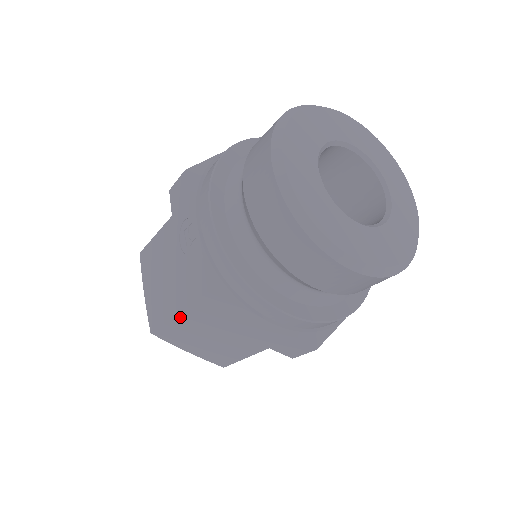
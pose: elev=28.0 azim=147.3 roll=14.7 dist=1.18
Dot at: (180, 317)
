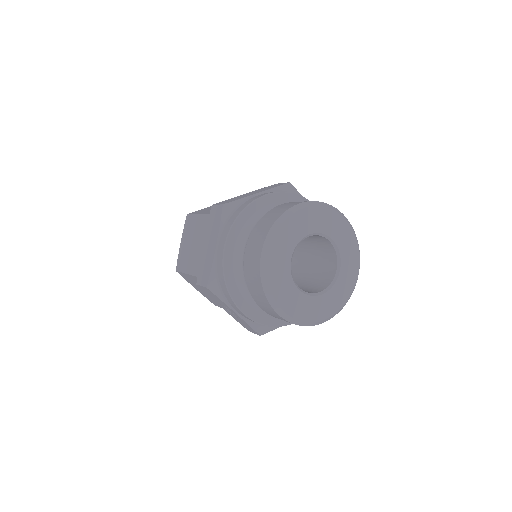
Dot at: occluded
